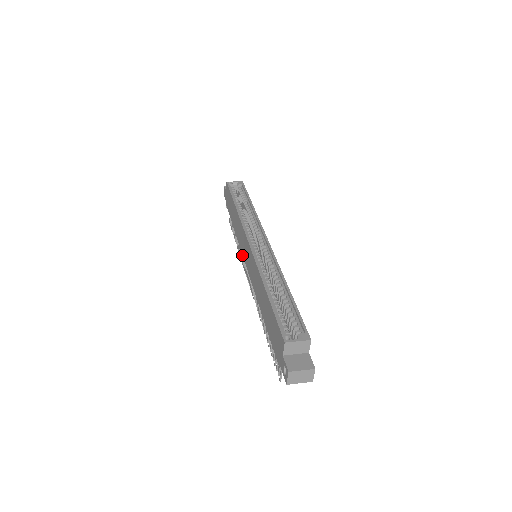
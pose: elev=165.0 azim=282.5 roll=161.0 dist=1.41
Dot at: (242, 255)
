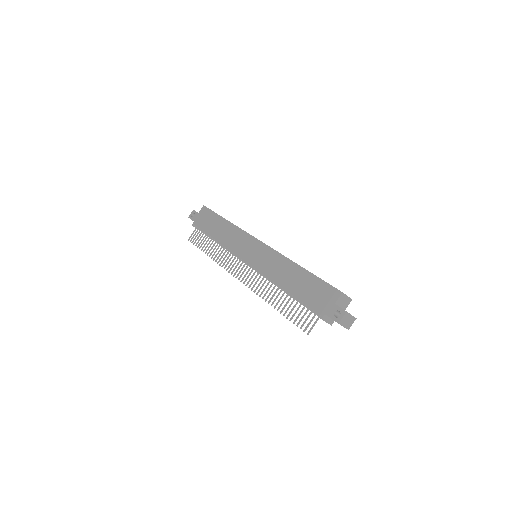
Dot at: (224, 259)
